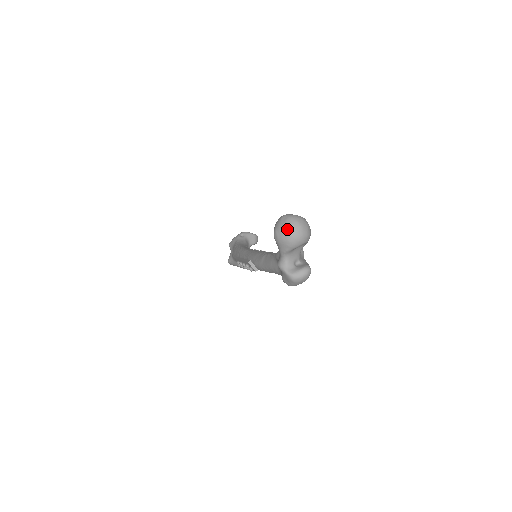
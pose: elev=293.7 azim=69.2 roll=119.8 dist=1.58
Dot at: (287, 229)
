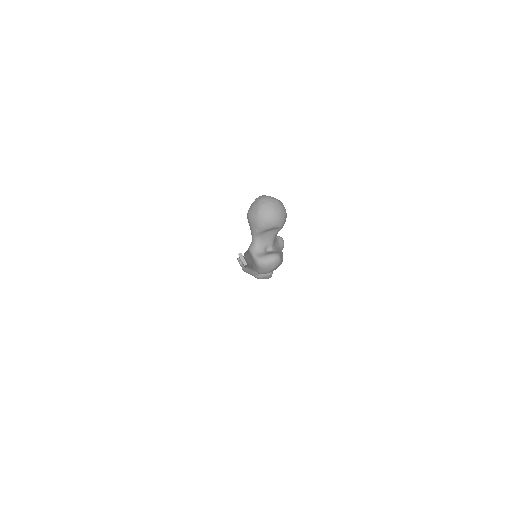
Dot at: (258, 208)
